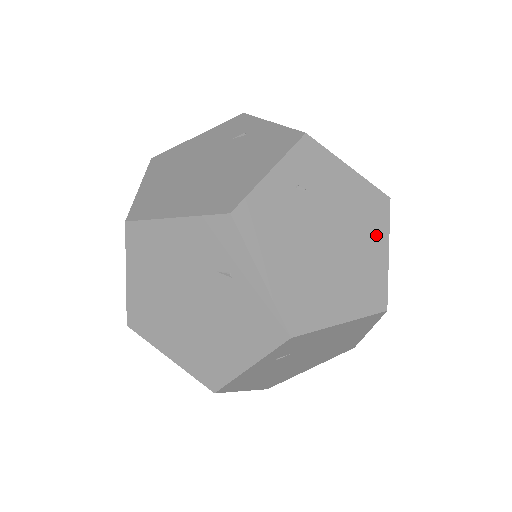
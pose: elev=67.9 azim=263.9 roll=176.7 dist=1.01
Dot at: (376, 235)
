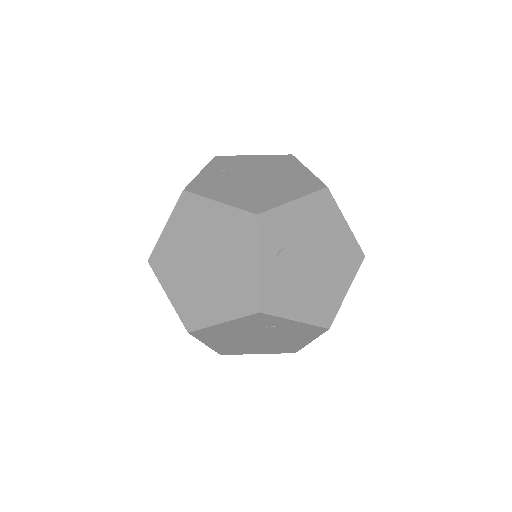
Dot at: (334, 222)
